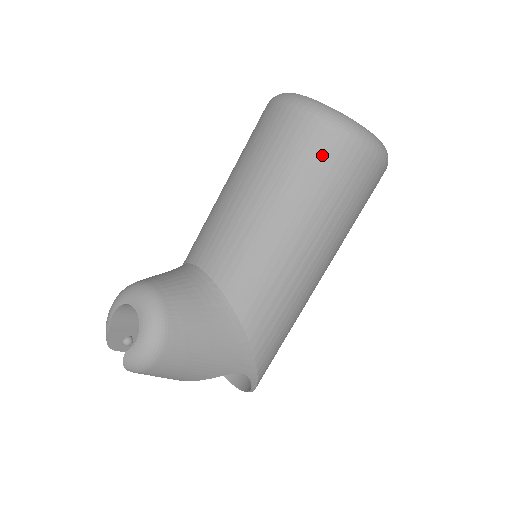
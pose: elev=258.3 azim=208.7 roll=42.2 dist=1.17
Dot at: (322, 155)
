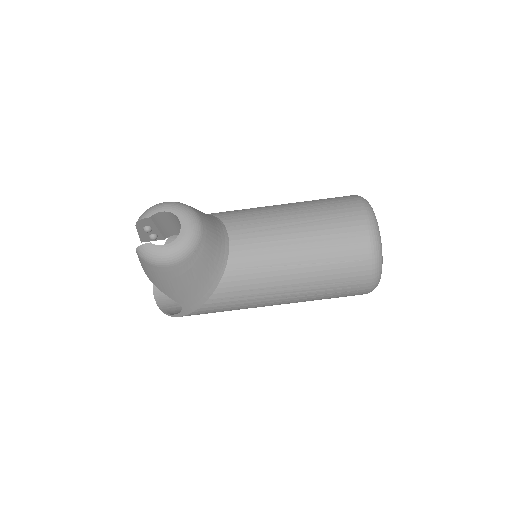
Dot at: (352, 263)
